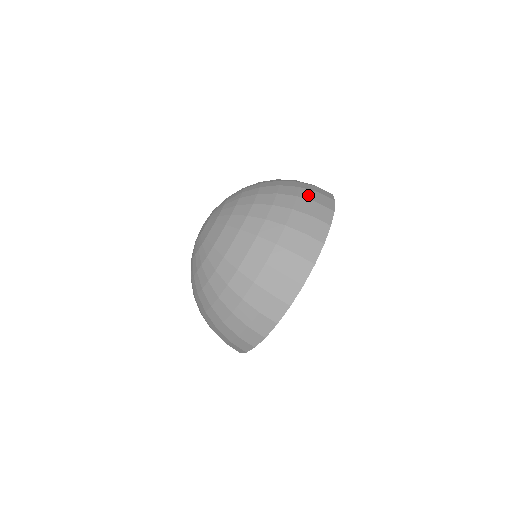
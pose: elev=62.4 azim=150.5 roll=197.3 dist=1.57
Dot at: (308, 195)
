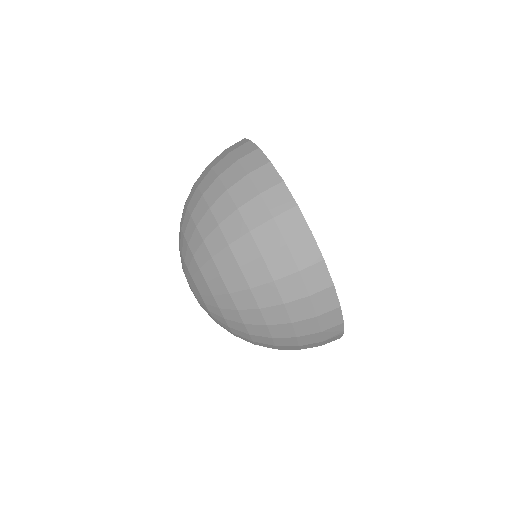
Dot at: occluded
